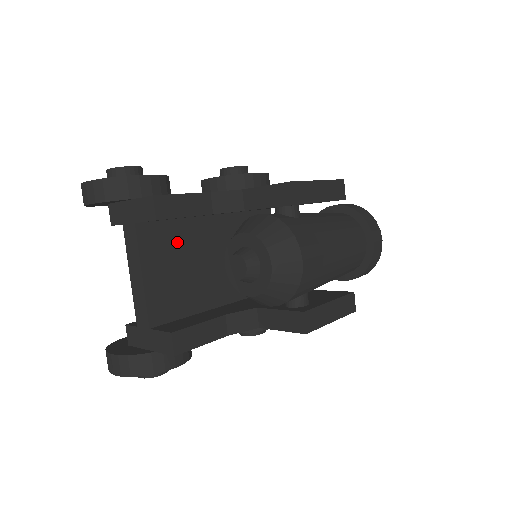
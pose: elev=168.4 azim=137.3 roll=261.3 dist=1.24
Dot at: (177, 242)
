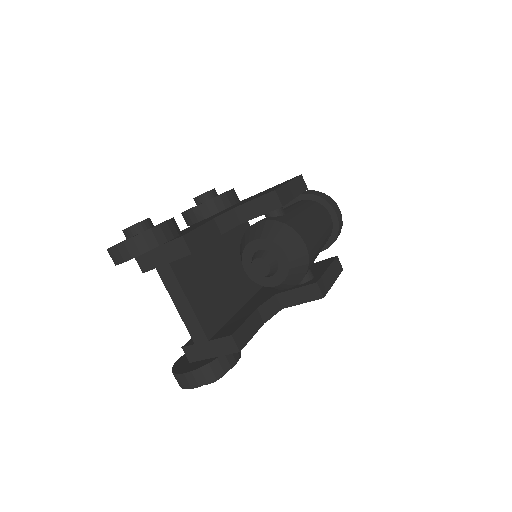
Dot at: (199, 267)
